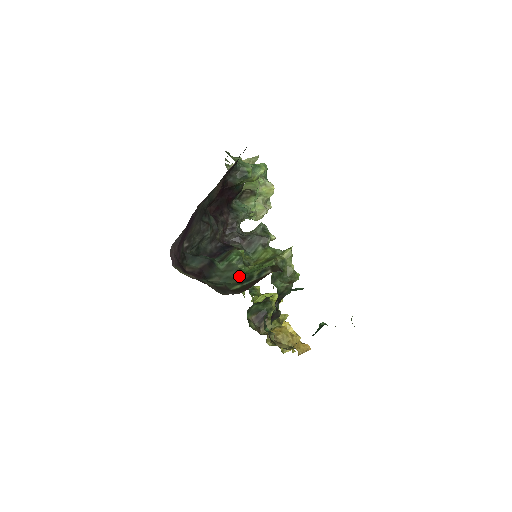
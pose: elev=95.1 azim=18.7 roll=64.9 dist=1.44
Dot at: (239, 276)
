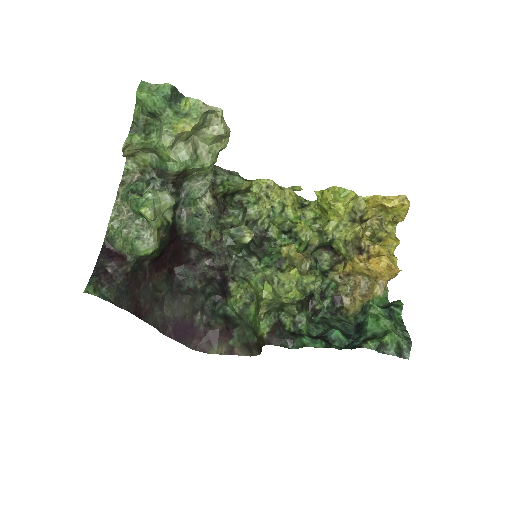
Dot at: (250, 327)
